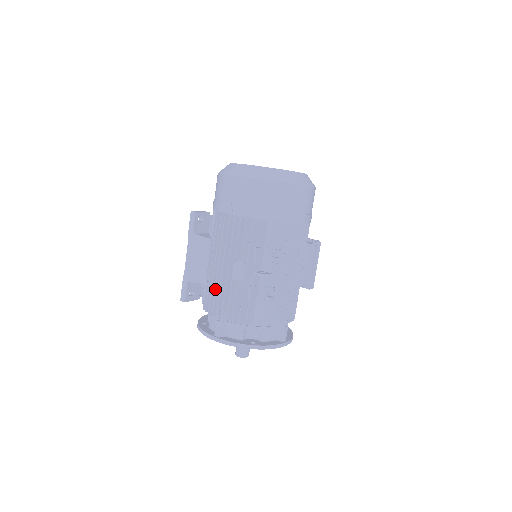
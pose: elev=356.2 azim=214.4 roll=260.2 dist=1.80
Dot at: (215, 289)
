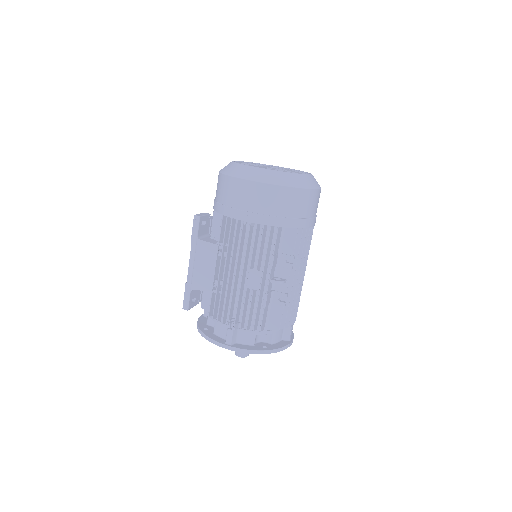
Dot at: (226, 297)
